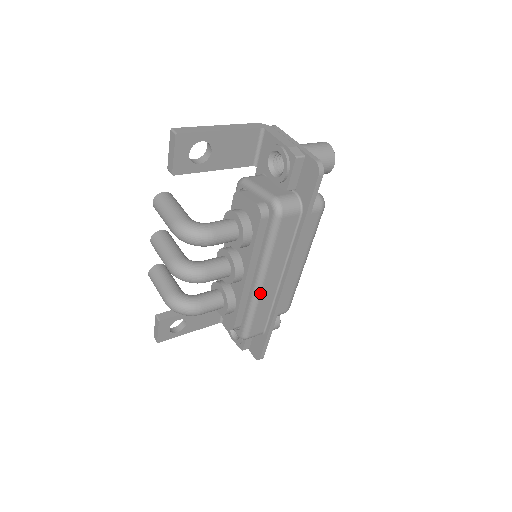
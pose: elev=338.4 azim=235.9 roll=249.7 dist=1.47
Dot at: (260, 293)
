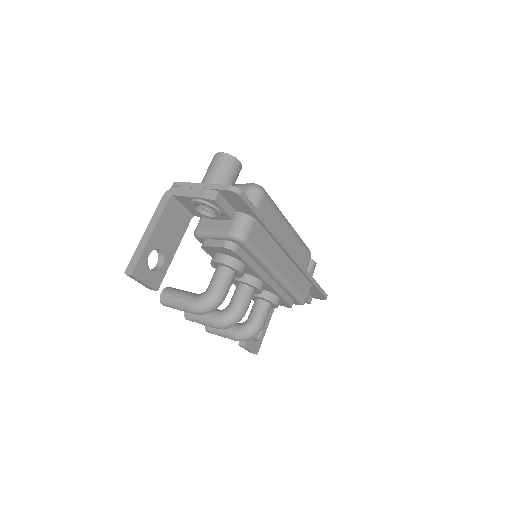
Dot at: (284, 279)
